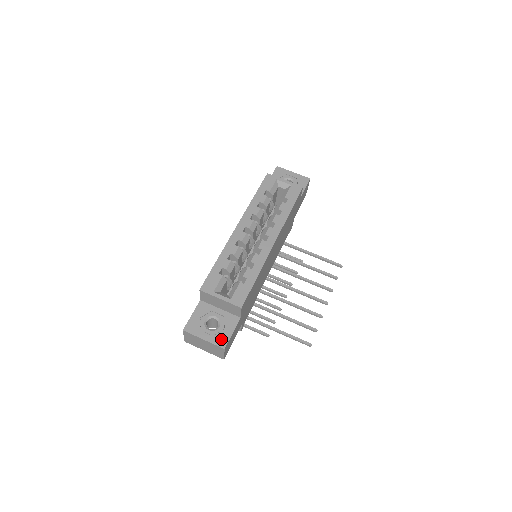
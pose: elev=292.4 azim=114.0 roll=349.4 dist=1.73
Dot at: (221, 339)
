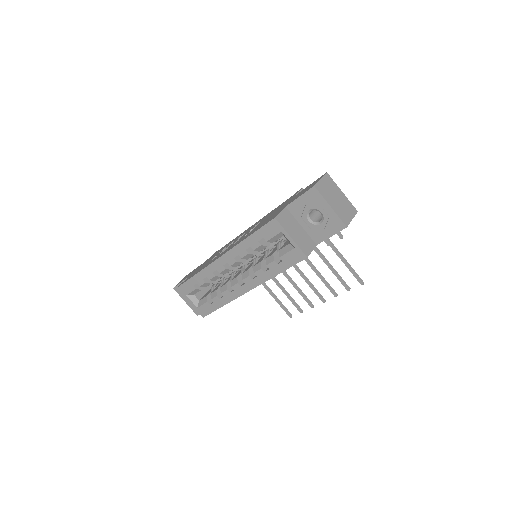
Dot at: occluded
